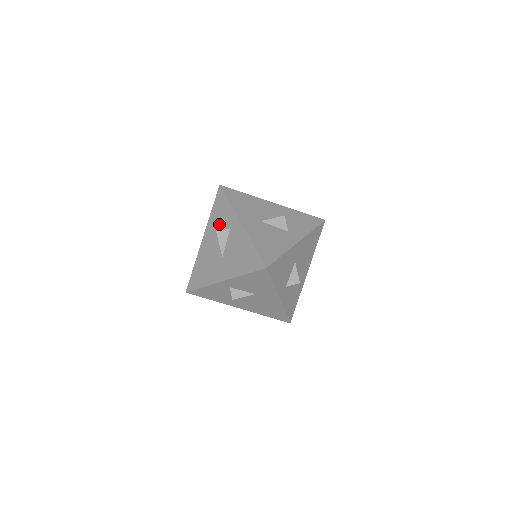
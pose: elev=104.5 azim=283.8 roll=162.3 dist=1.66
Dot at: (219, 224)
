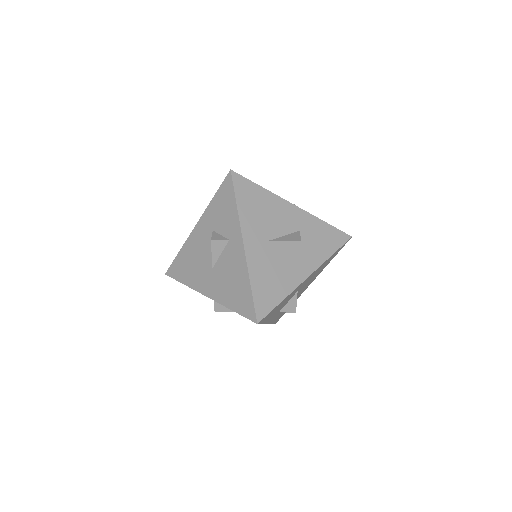
Dot at: (218, 224)
